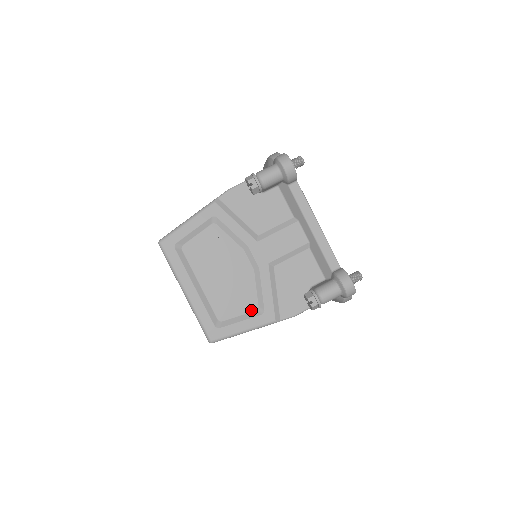
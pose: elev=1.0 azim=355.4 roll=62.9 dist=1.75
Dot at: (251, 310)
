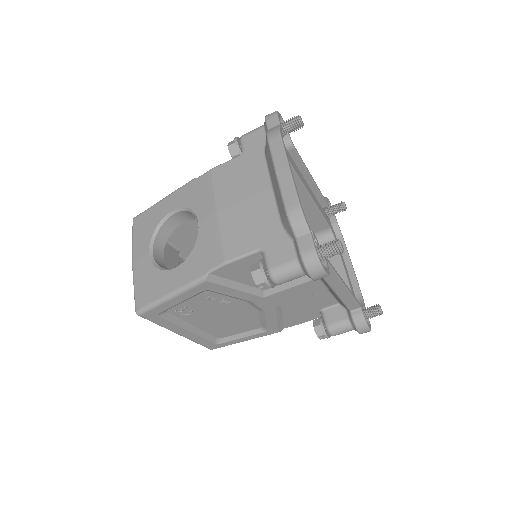
Dot at: (253, 329)
